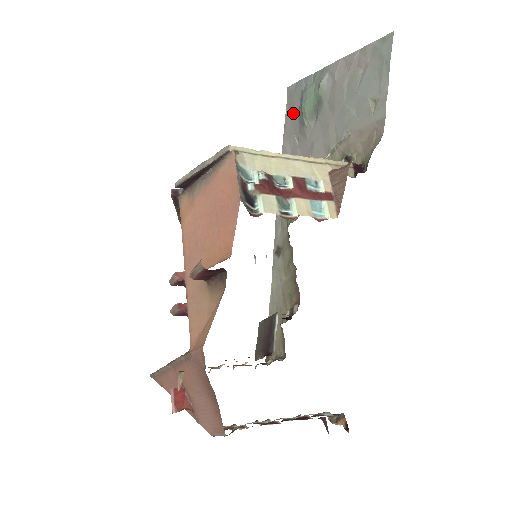
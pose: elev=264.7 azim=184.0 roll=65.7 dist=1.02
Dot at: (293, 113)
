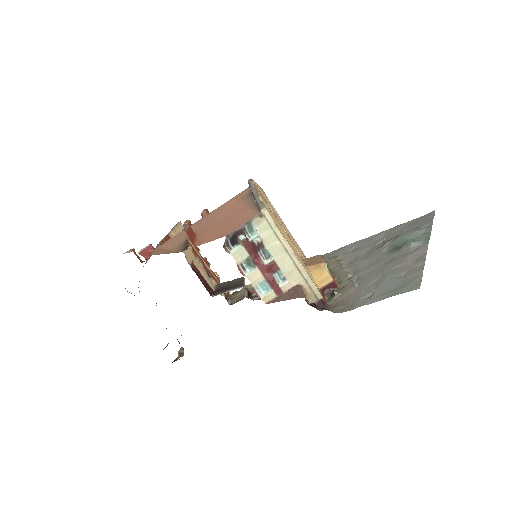
Dot at: (407, 227)
